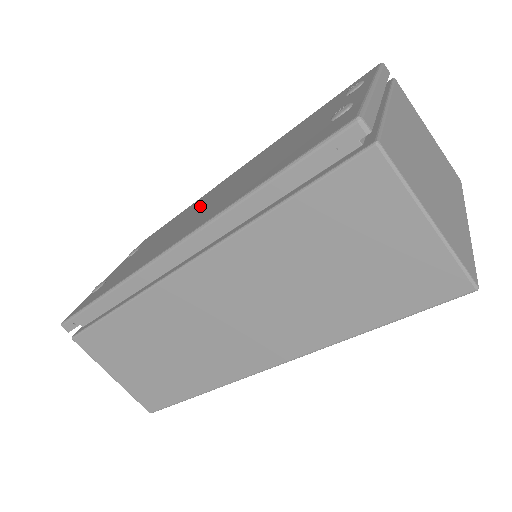
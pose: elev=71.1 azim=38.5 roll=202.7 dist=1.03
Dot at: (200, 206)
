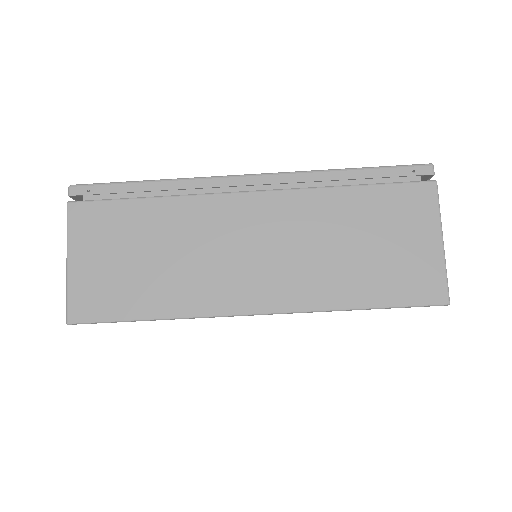
Dot at: occluded
